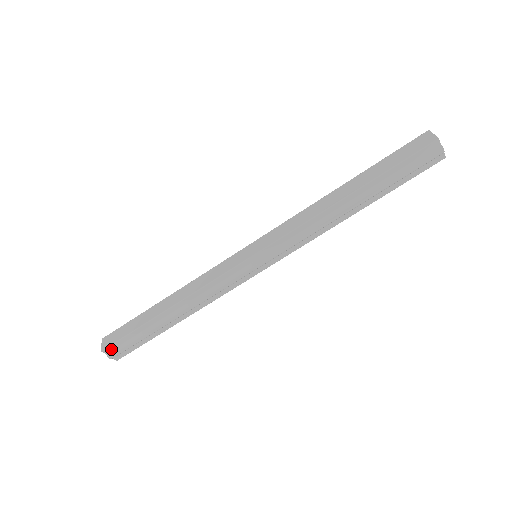
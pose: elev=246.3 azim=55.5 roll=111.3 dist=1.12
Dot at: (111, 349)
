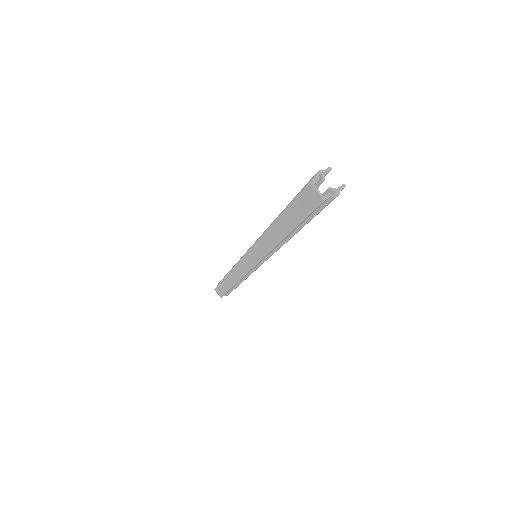
Dot at: (224, 295)
